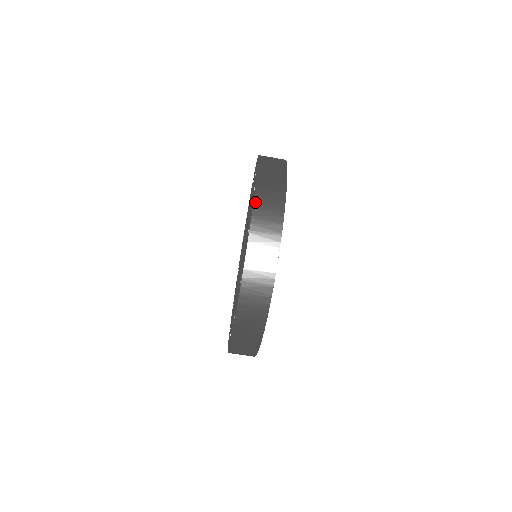
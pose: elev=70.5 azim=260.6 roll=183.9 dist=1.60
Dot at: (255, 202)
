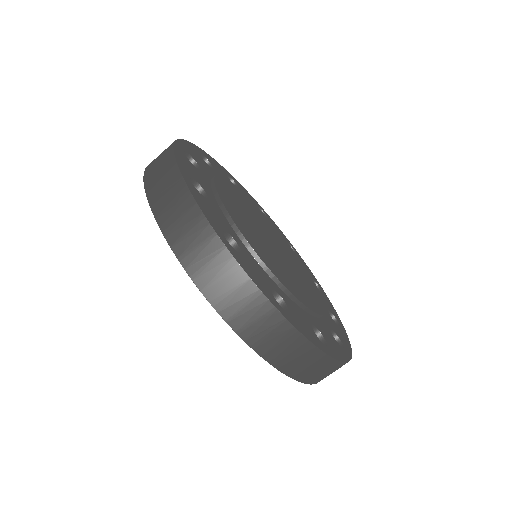
Dot at: occluded
